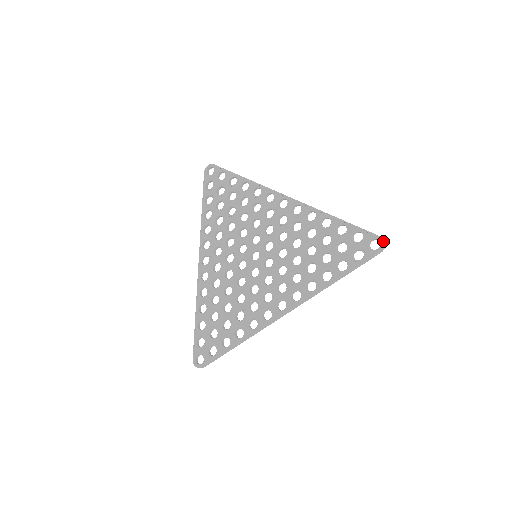
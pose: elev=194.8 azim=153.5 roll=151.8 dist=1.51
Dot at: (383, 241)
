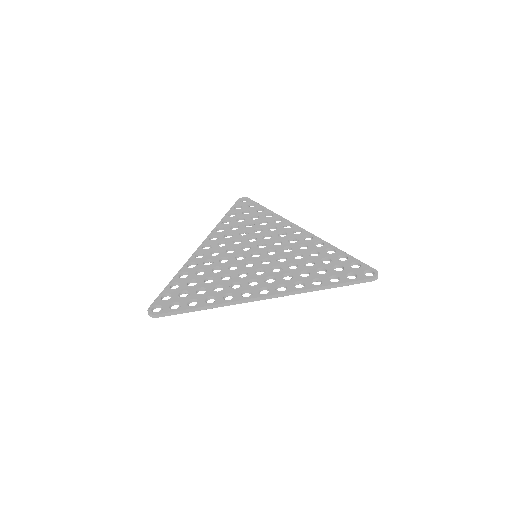
Dot at: occluded
